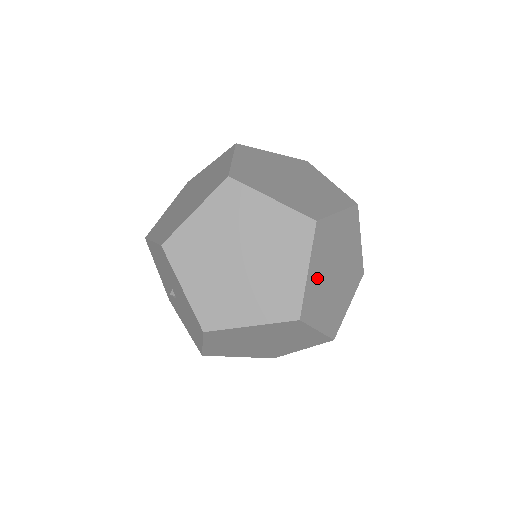
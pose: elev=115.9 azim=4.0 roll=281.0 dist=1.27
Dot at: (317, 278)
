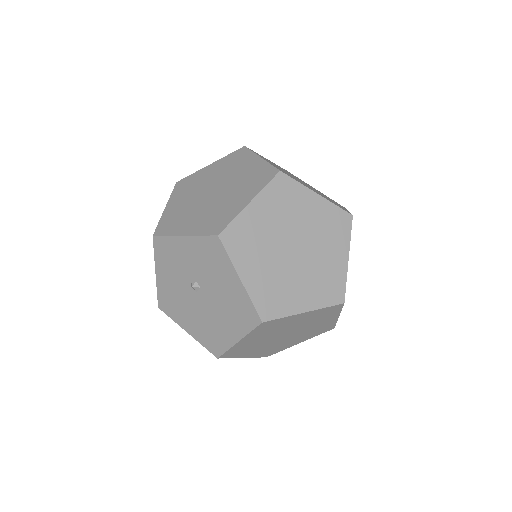
Dot at: occluded
